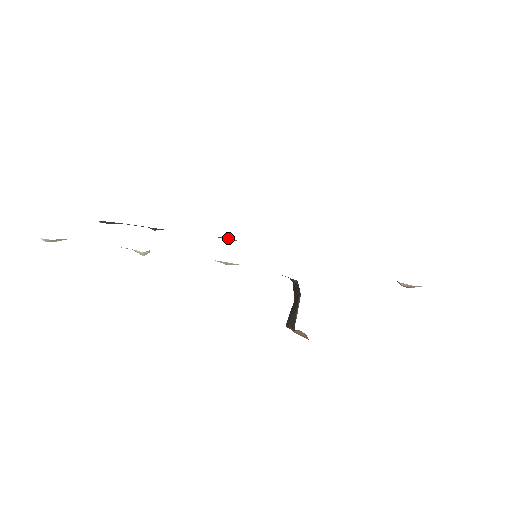
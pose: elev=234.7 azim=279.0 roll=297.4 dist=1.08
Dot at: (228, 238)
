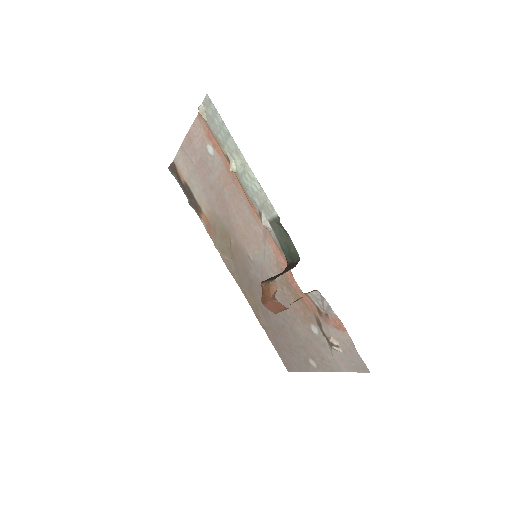
Dot at: (222, 254)
